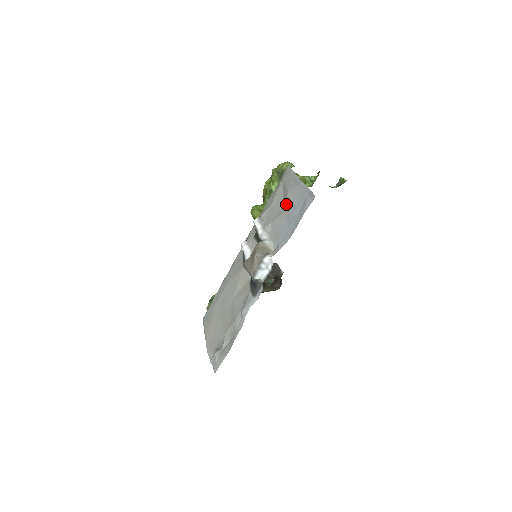
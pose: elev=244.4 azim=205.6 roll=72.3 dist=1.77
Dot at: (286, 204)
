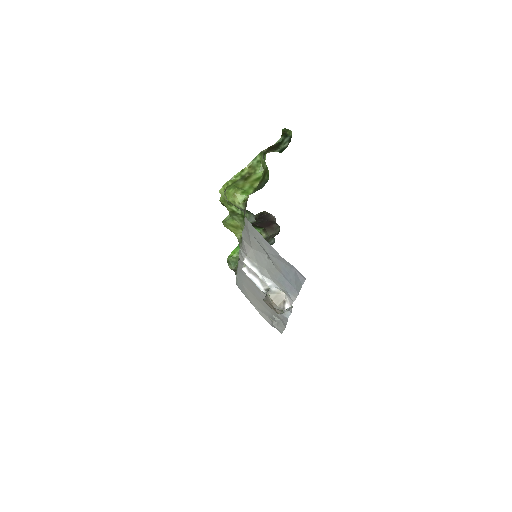
Dot at: (273, 263)
